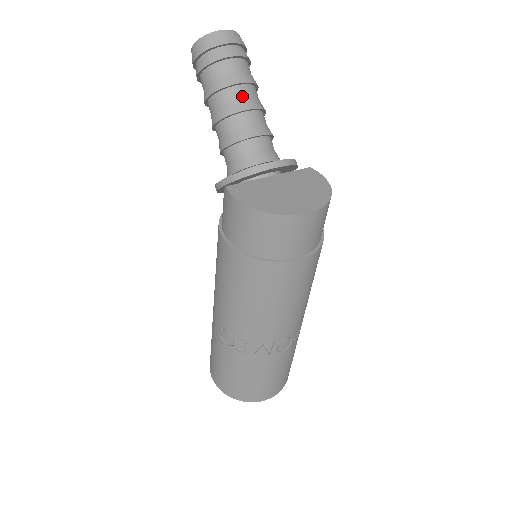
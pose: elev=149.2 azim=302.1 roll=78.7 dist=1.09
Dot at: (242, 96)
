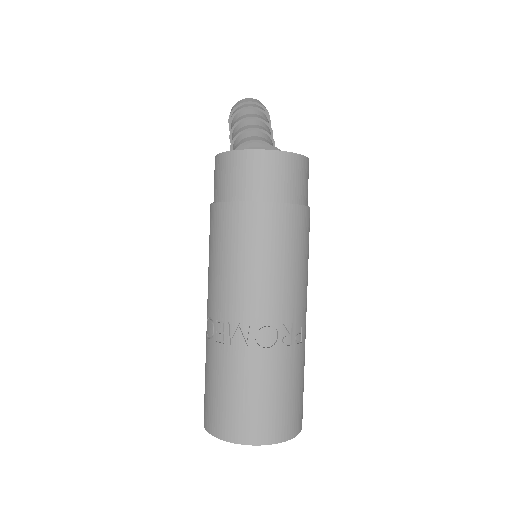
Dot at: (252, 124)
